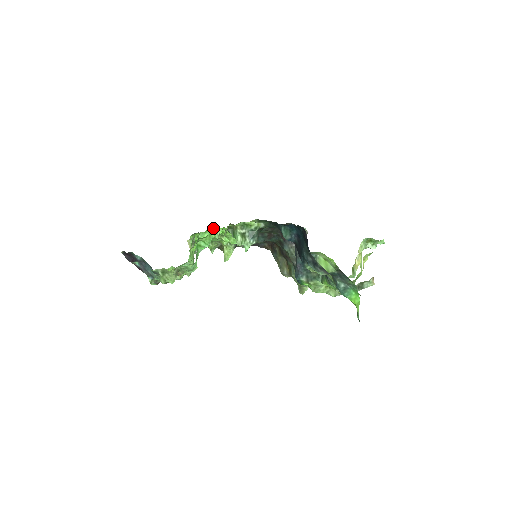
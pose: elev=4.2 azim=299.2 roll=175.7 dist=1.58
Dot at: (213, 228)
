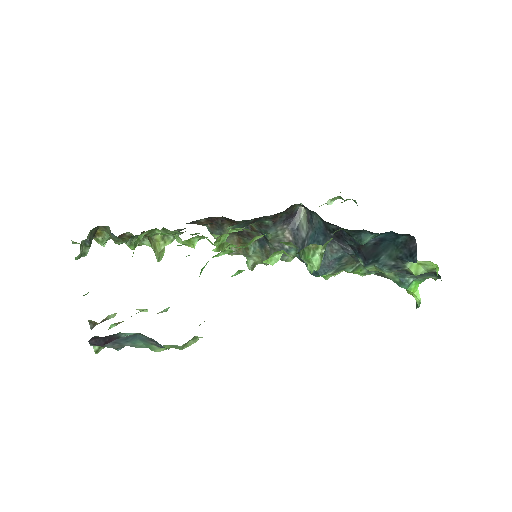
Dot at: (275, 254)
